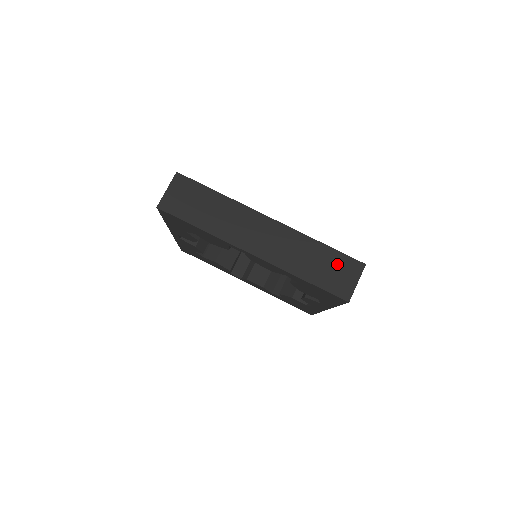
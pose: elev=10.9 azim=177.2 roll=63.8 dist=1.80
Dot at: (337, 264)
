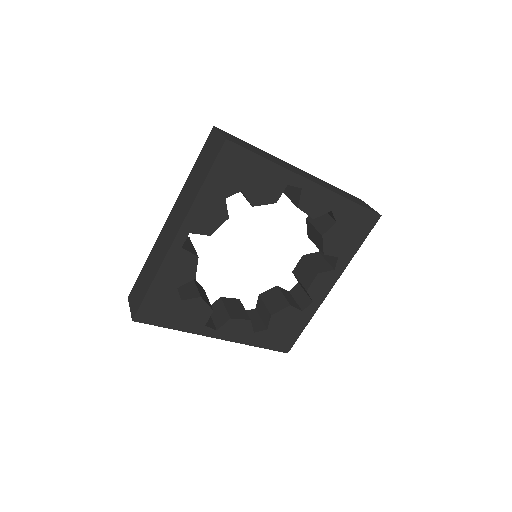
Dot at: (353, 197)
